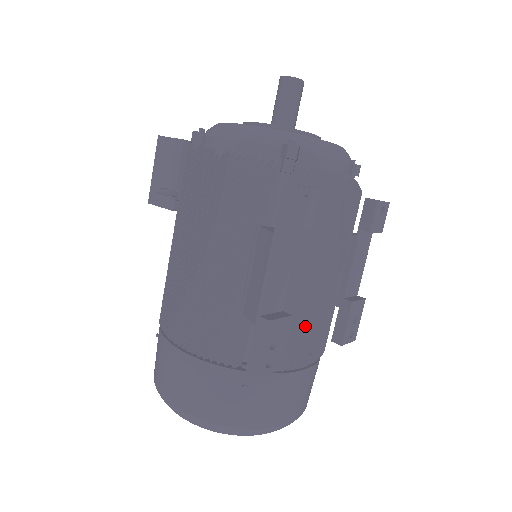
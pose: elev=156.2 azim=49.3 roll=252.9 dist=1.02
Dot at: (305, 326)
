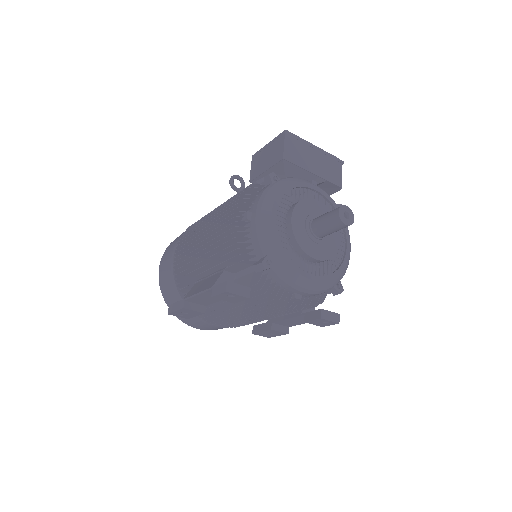
Dot at: (222, 317)
